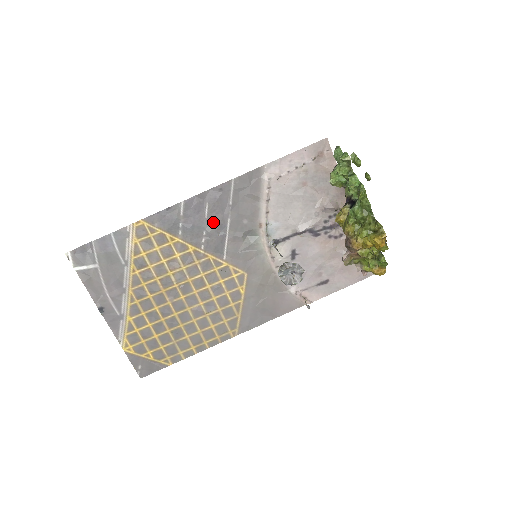
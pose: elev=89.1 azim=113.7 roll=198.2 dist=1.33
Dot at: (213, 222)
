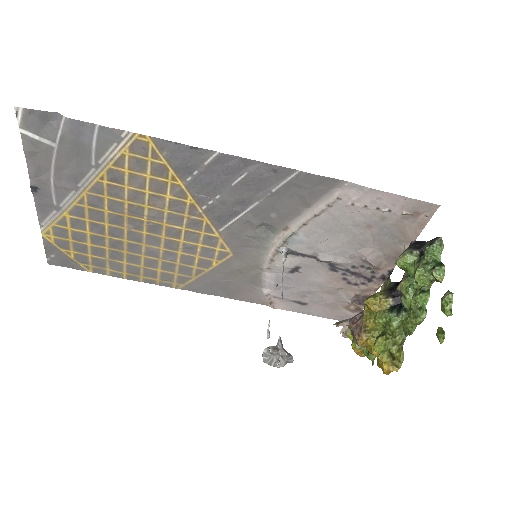
Dot at: (237, 194)
